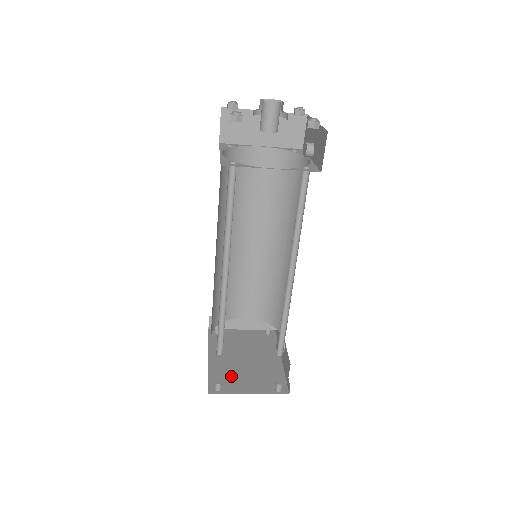
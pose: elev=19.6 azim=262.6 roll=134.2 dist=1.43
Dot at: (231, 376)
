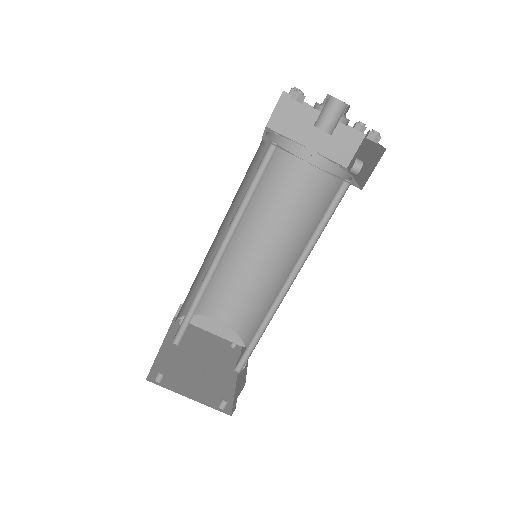
Dot at: (178, 372)
